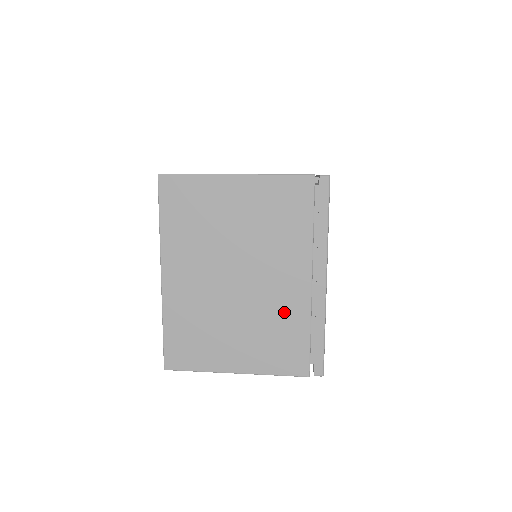
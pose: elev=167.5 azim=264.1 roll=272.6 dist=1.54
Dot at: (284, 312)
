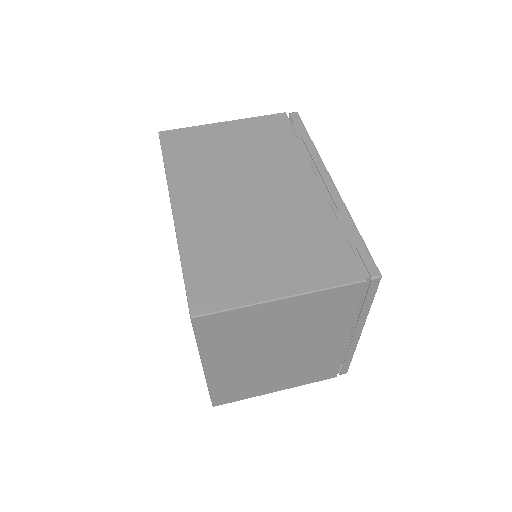
Dot at: (321, 358)
